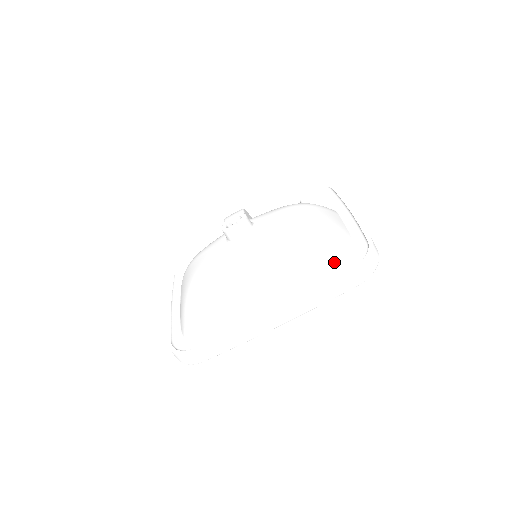
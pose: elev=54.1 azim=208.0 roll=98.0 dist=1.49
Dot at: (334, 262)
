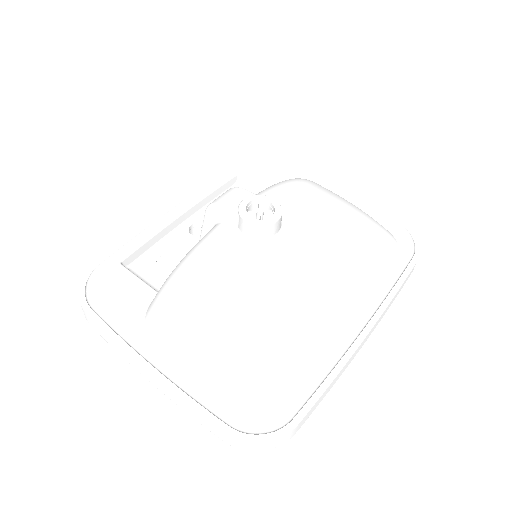
Dot at: (391, 250)
